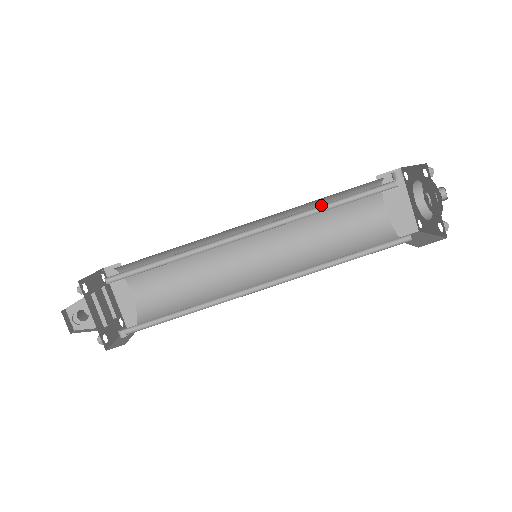
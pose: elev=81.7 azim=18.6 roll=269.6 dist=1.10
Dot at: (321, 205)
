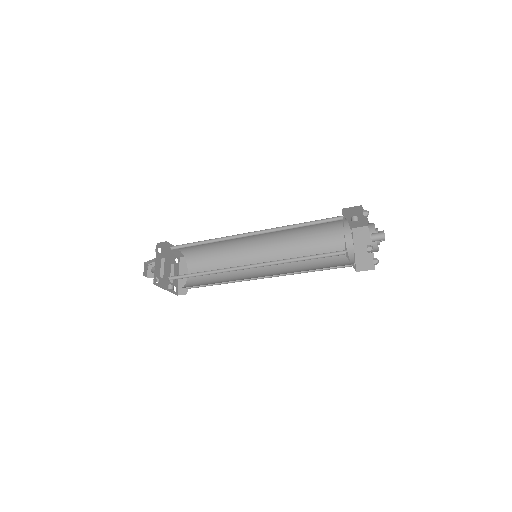
Dot at: (295, 224)
